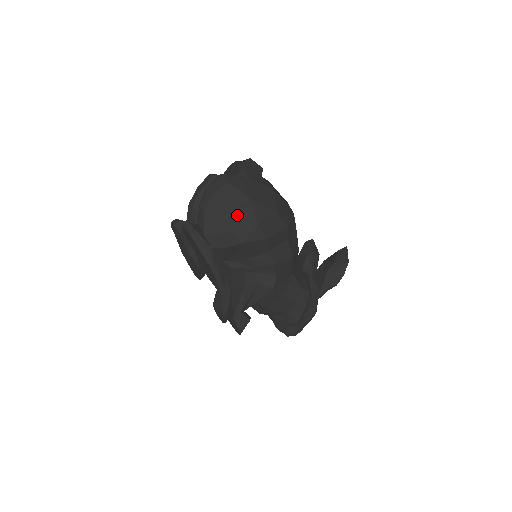
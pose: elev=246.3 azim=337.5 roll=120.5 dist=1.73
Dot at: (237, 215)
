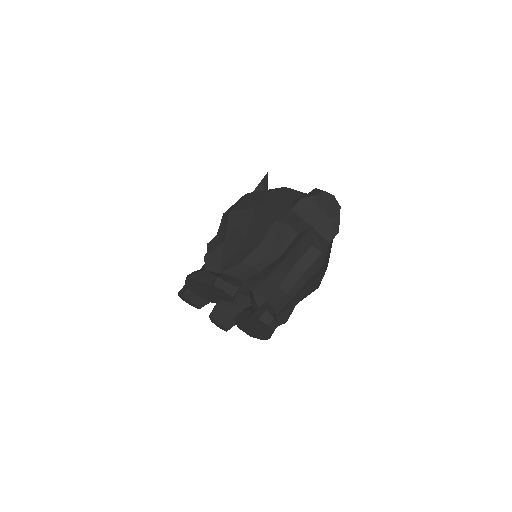
Dot at: (310, 287)
